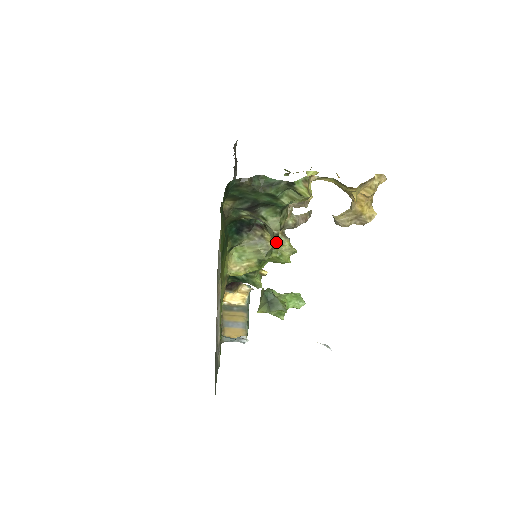
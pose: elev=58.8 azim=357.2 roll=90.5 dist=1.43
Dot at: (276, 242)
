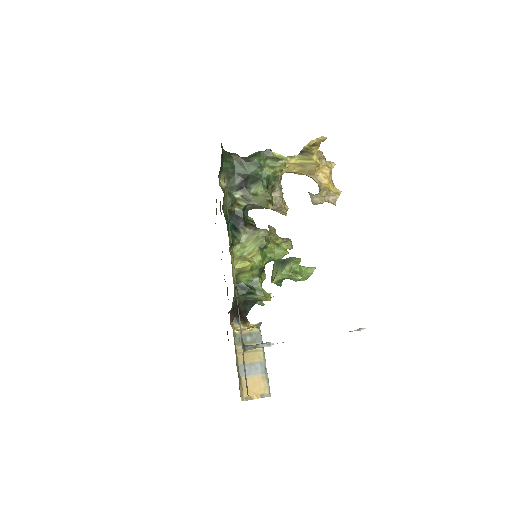
Dot at: (270, 205)
